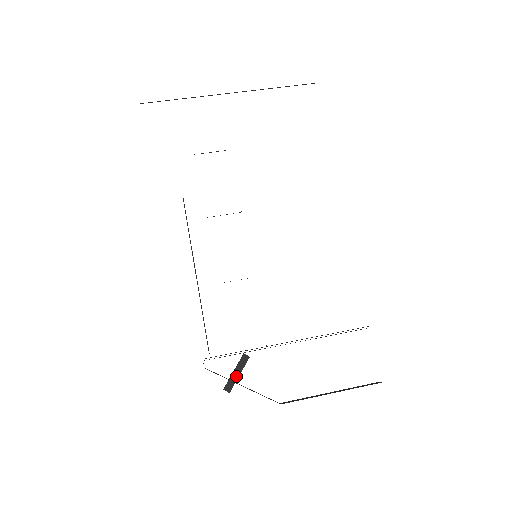
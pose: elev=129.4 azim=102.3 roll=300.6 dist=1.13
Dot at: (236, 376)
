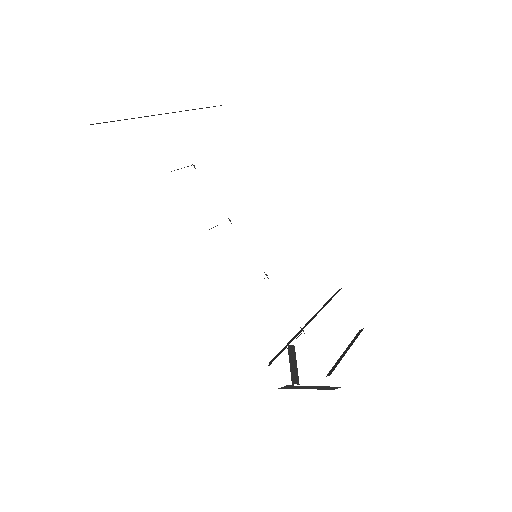
Dot at: (296, 367)
